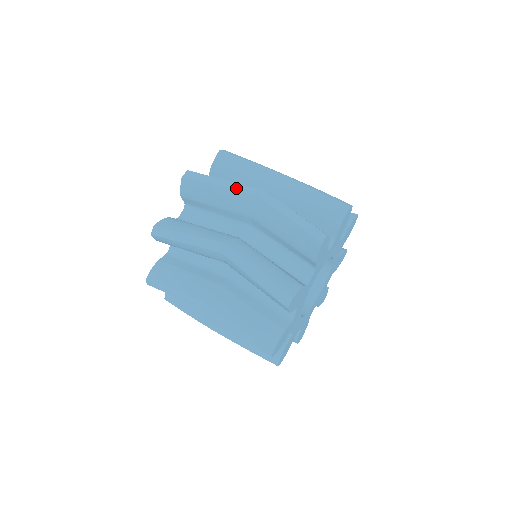
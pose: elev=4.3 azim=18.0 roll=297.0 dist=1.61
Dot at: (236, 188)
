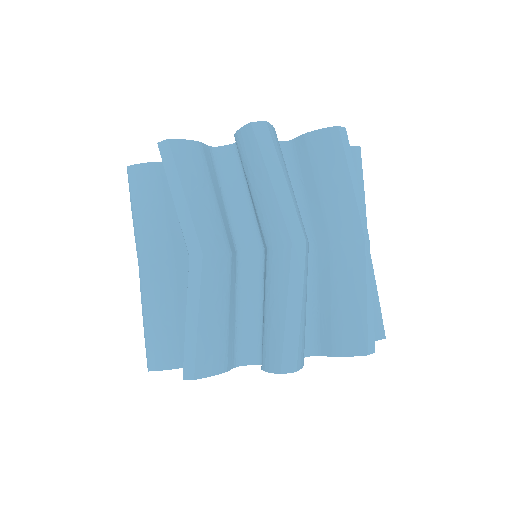
Dot at: (360, 206)
